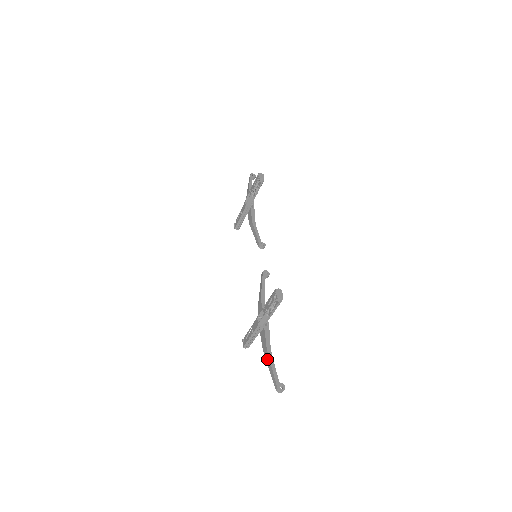
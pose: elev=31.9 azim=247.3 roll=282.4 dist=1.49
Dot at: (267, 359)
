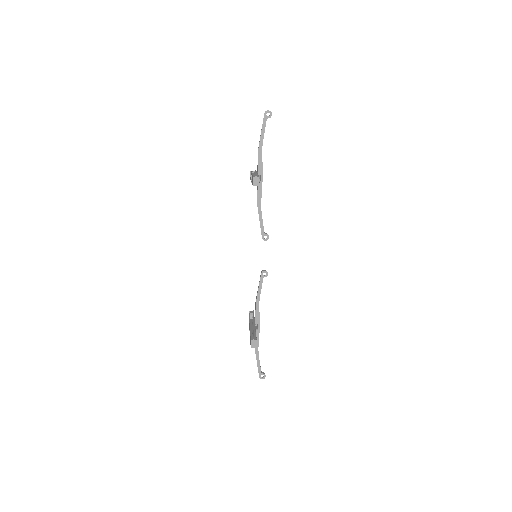
Dot at: occluded
